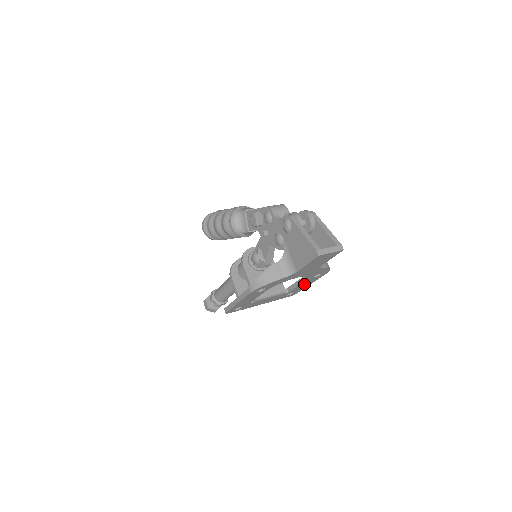
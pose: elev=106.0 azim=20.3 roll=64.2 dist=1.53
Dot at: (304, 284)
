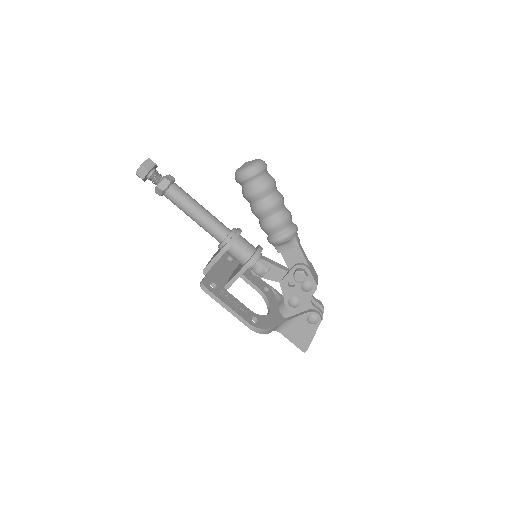
Dot at: occluded
